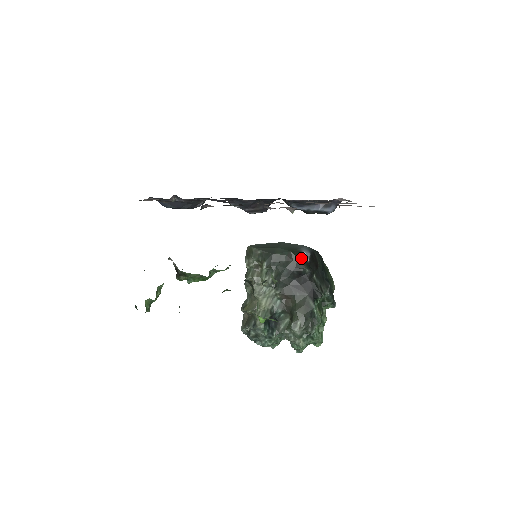
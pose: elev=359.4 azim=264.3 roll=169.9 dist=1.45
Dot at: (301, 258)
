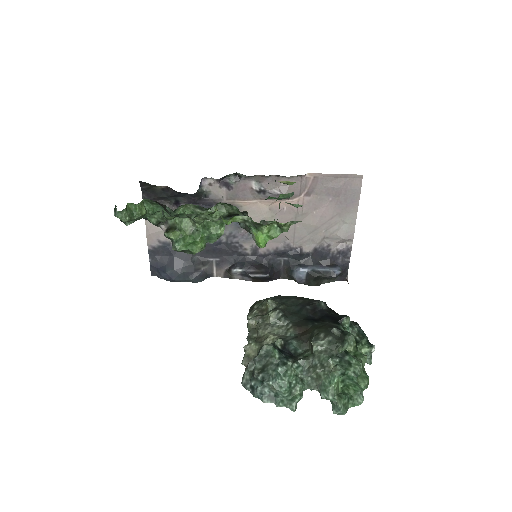
Dot at: occluded
